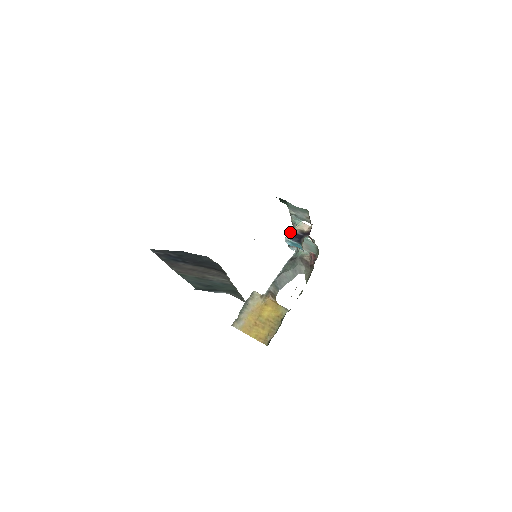
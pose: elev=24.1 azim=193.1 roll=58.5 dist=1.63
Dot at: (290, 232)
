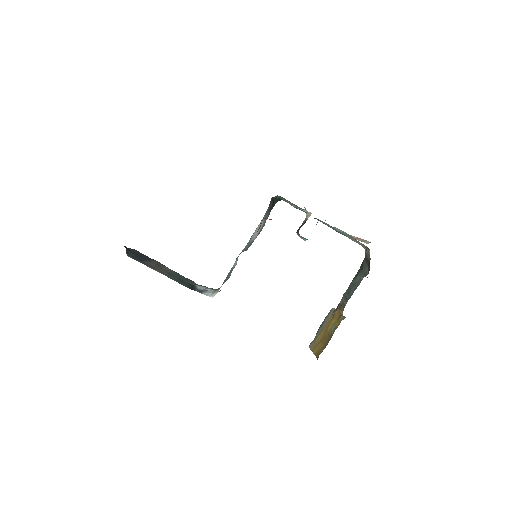
Dot at: occluded
